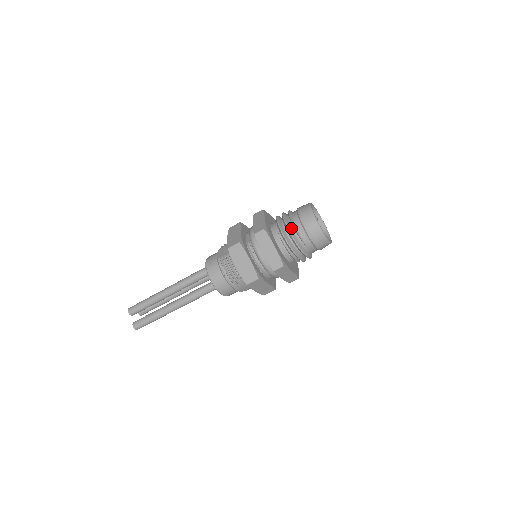
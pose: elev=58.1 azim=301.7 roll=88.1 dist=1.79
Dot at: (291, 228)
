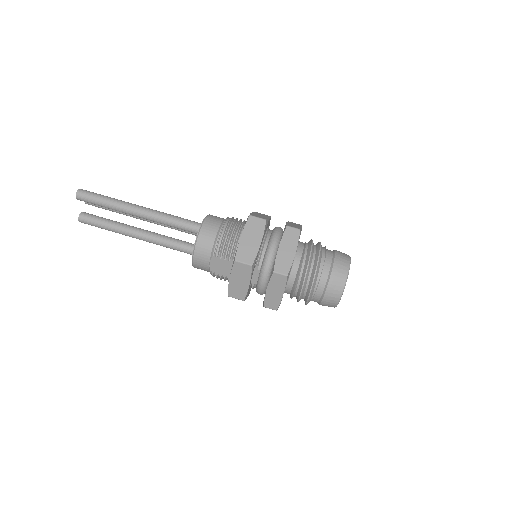
Dot at: occluded
